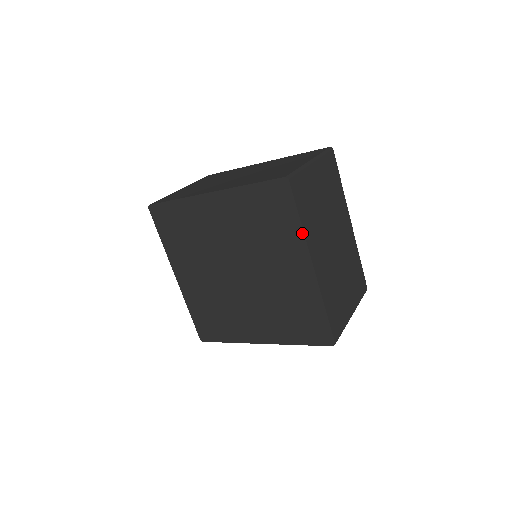
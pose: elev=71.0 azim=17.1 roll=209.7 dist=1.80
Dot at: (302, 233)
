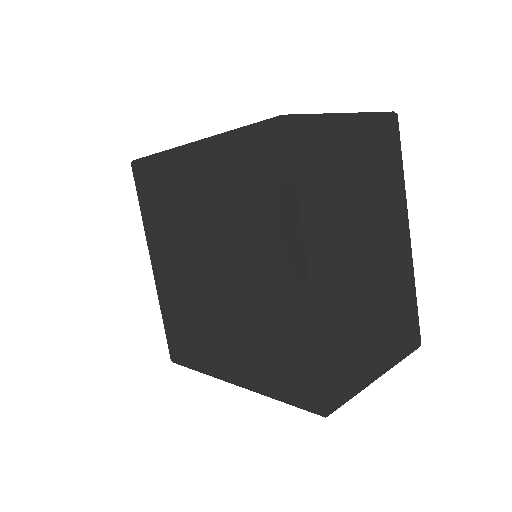
Dot at: (297, 214)
